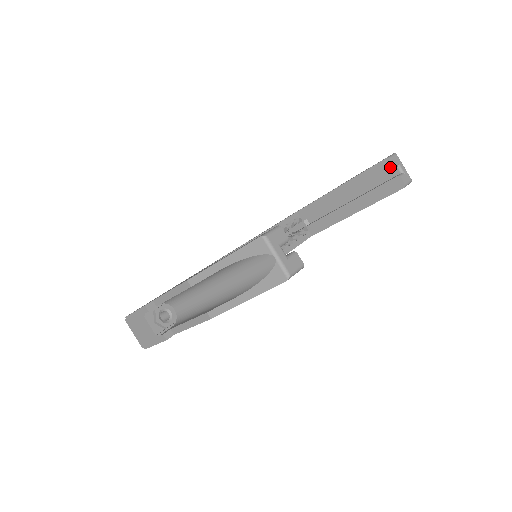
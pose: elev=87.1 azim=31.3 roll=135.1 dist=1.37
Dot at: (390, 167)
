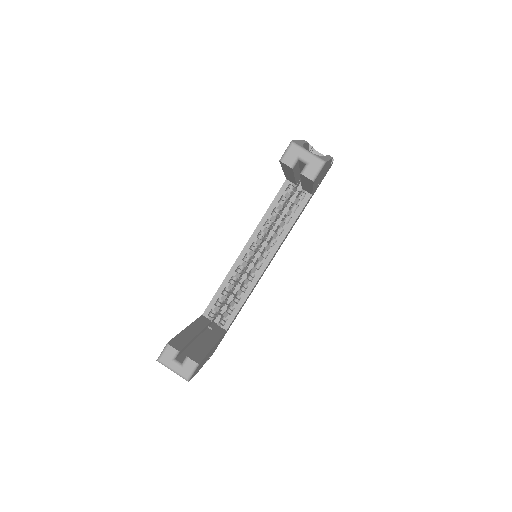
Dot at: (289, 167)
